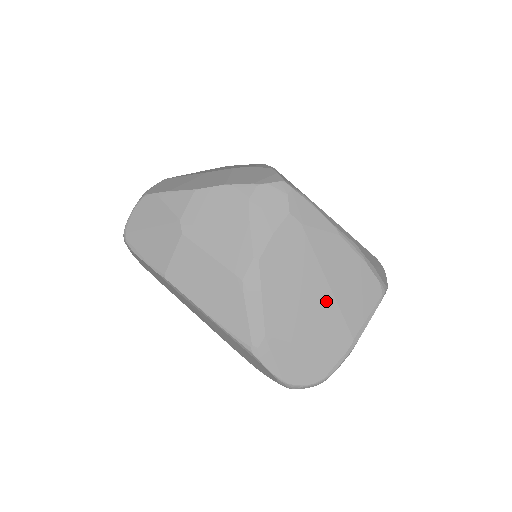
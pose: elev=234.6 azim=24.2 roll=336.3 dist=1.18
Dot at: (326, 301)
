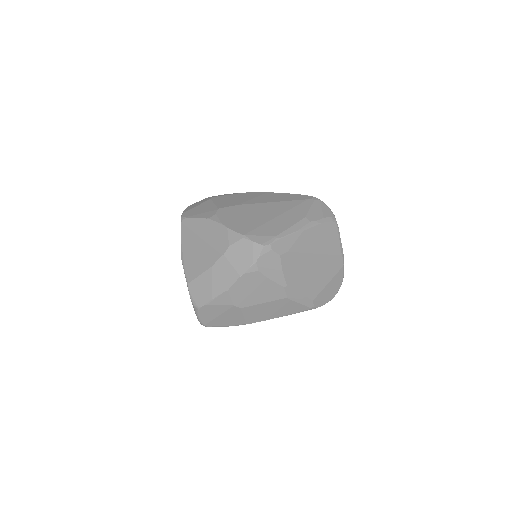
Dot at: (321, 260)
